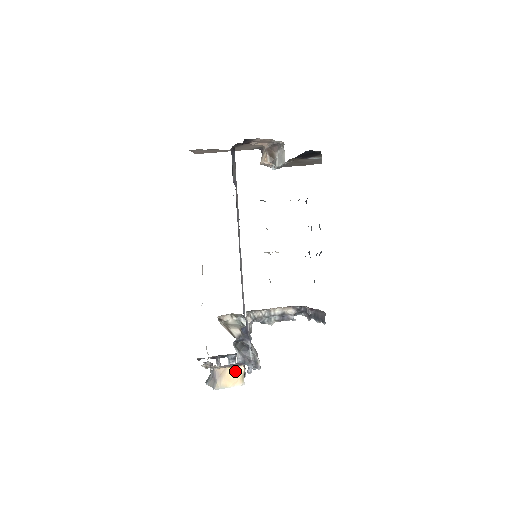
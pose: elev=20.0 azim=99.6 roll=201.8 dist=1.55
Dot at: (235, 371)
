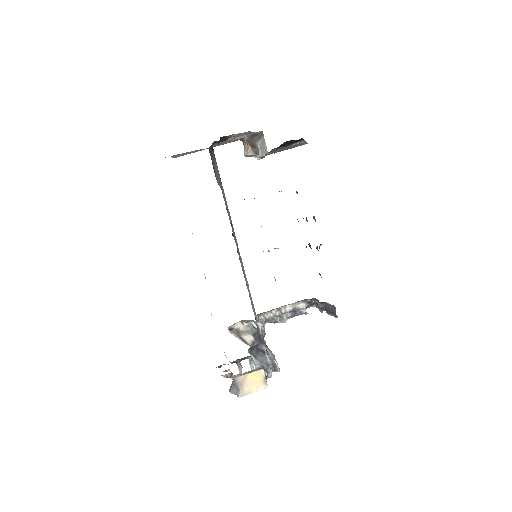
Dot at: (256, 375)
